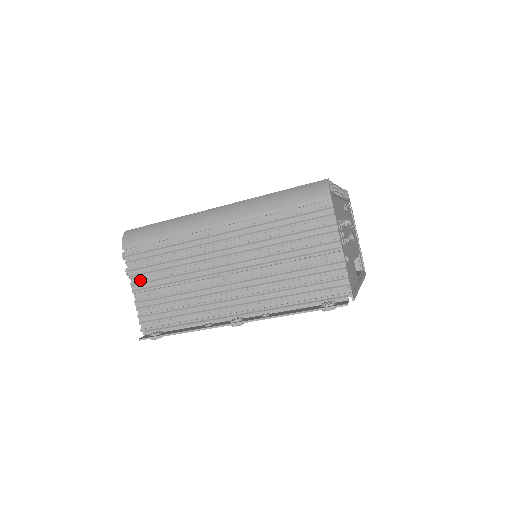
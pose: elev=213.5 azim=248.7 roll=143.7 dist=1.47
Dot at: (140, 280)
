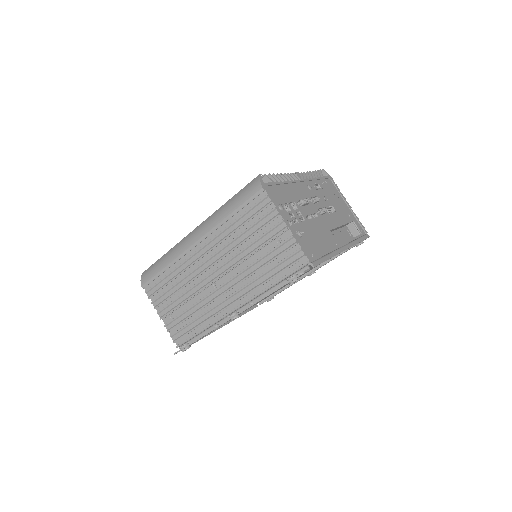
Dot at: (162, 307)
